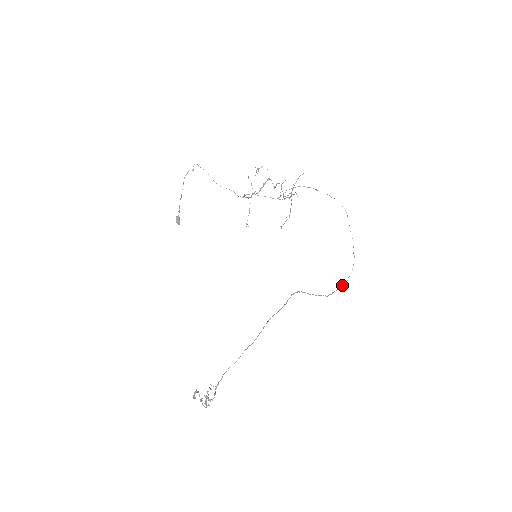
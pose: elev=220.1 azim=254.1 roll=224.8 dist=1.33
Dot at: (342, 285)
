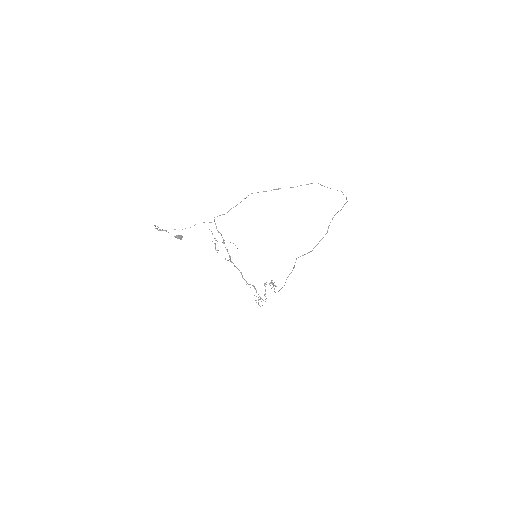
Dot at: occluded
